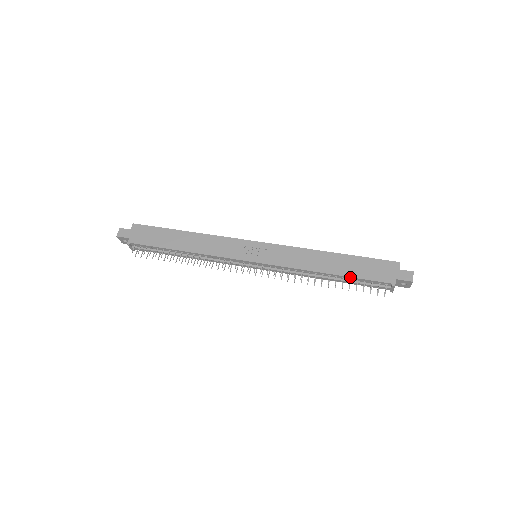
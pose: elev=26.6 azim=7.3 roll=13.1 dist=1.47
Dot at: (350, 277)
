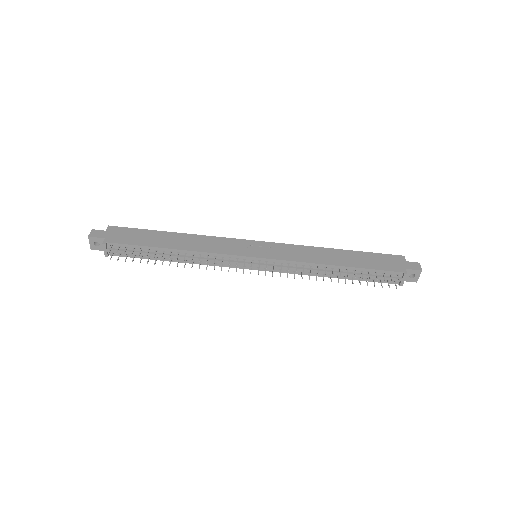
Dot at: (361, 268)
